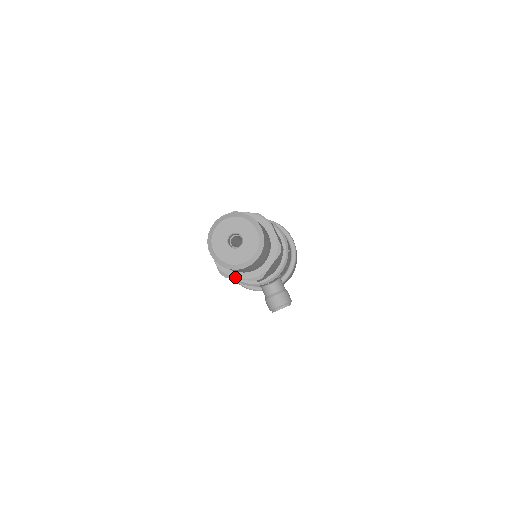
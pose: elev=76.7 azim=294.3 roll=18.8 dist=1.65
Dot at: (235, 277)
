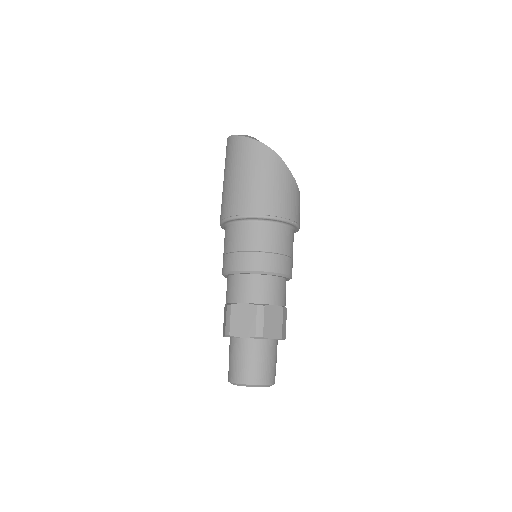
Dot at: occluded
